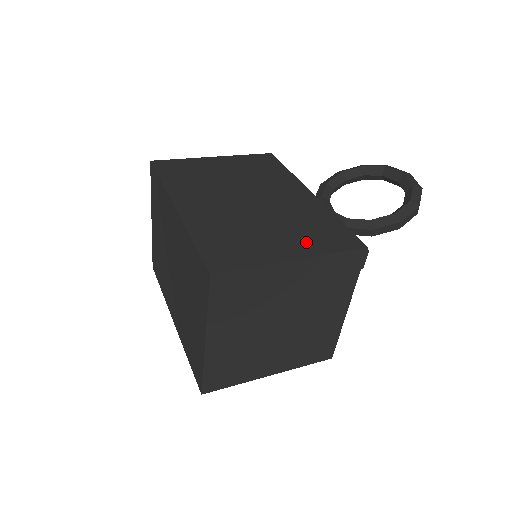
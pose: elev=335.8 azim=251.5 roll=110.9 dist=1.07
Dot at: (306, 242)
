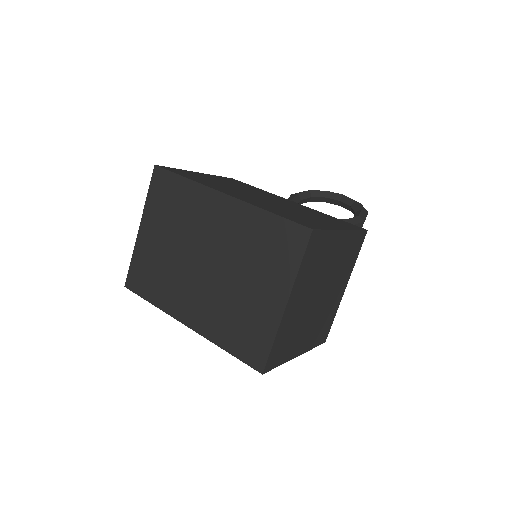
Dot at: (335, 223)
